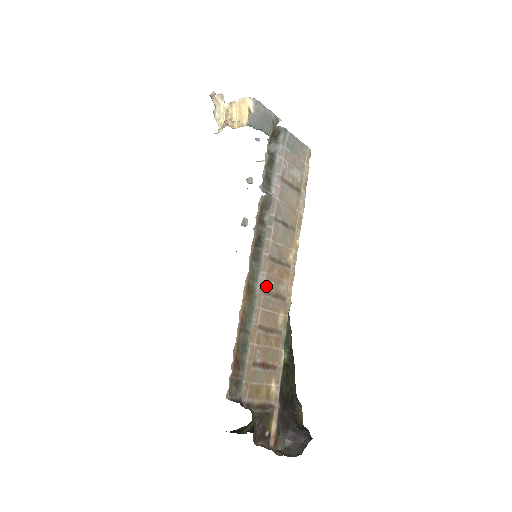
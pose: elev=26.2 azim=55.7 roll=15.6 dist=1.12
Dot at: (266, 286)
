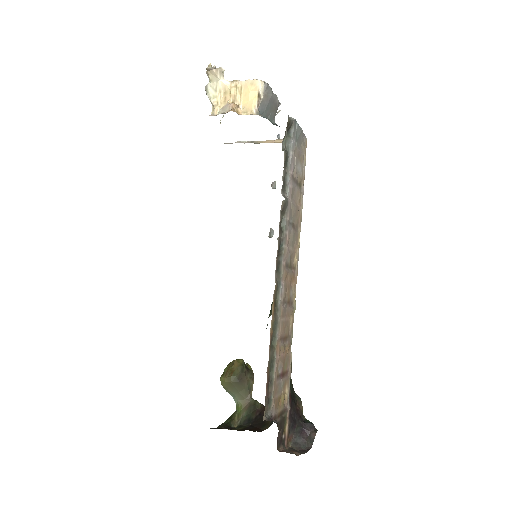
Dot at: (284, 296)
